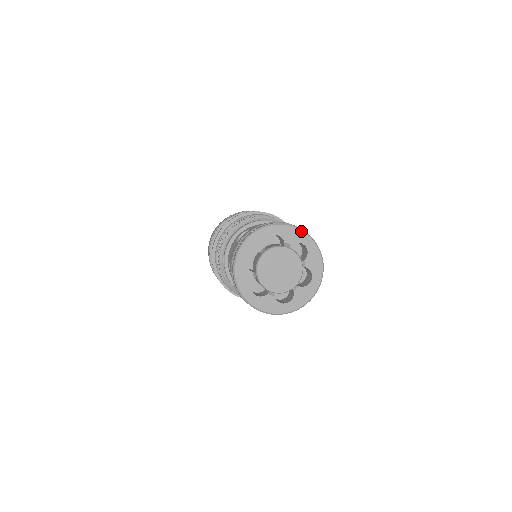
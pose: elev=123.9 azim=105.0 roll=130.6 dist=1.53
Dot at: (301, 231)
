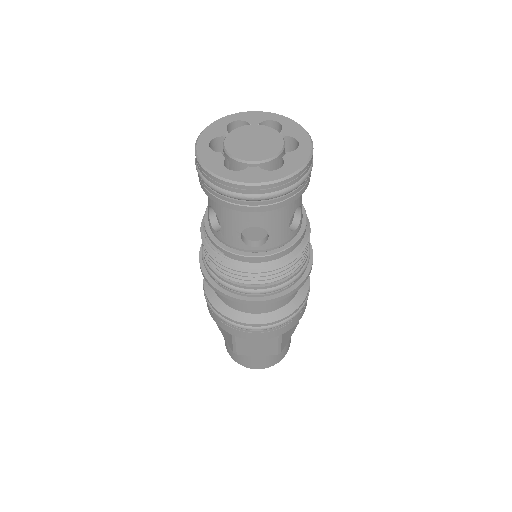
Dot at: (265, 112)
